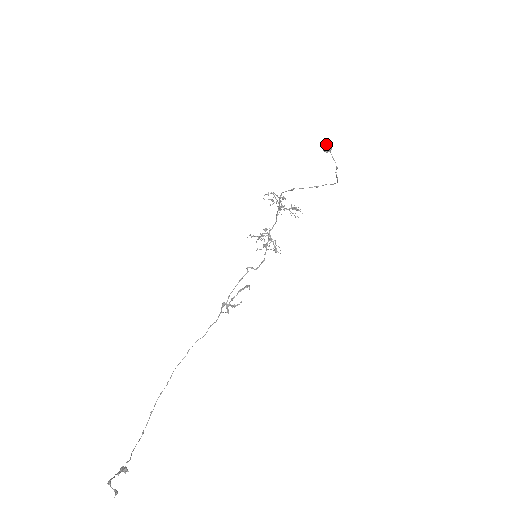
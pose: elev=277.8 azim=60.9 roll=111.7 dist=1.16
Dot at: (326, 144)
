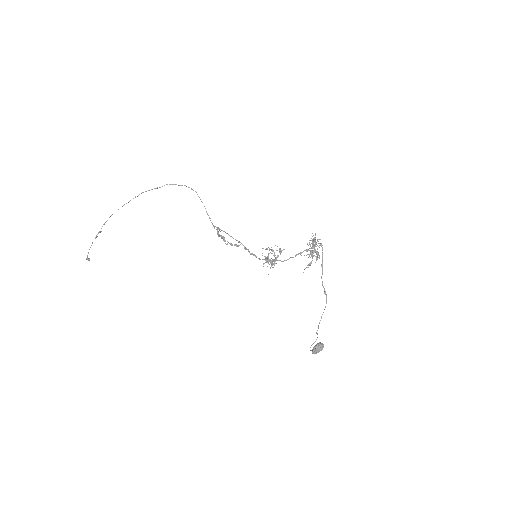
Dot at: (316, 352)
